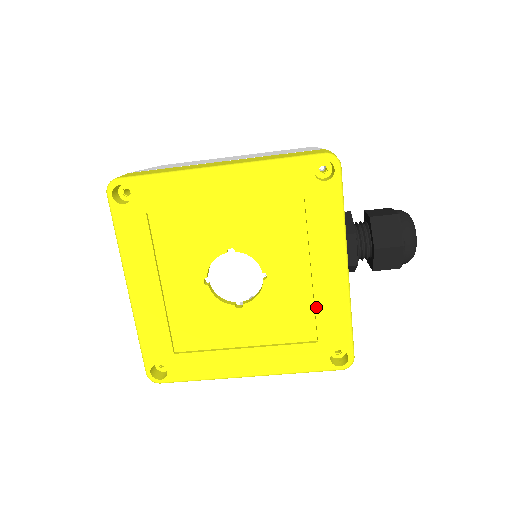
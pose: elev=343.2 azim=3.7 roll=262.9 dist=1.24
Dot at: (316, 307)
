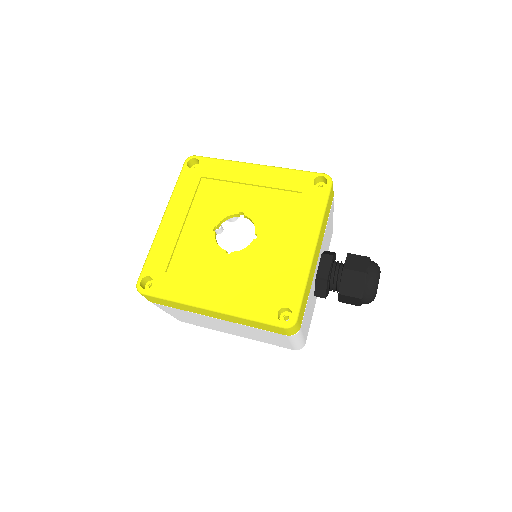
Dot at: (282, 268)
